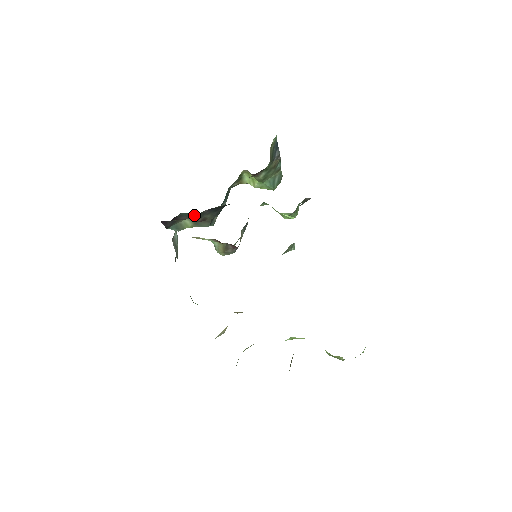
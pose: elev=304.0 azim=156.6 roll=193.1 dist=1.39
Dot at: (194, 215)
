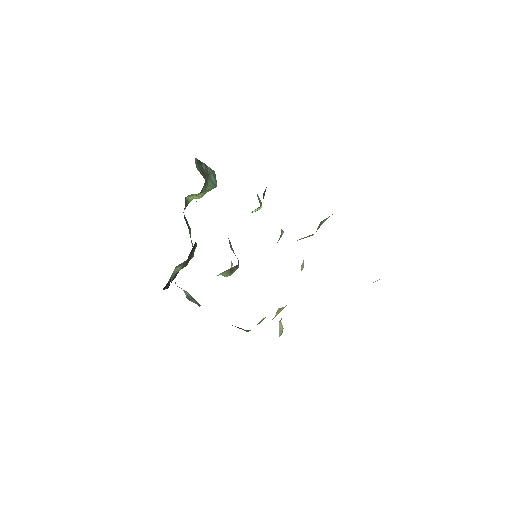
Dot at: (183, 265)
